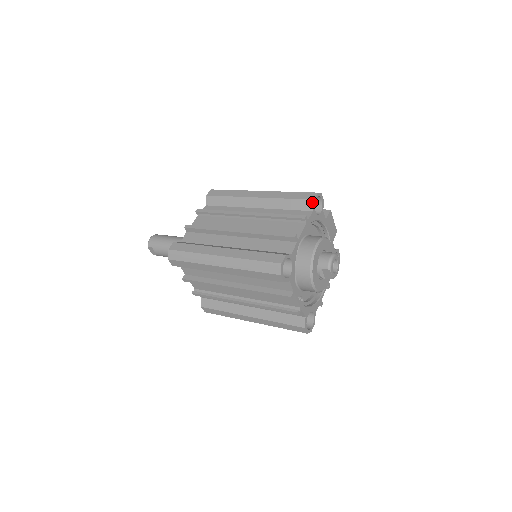
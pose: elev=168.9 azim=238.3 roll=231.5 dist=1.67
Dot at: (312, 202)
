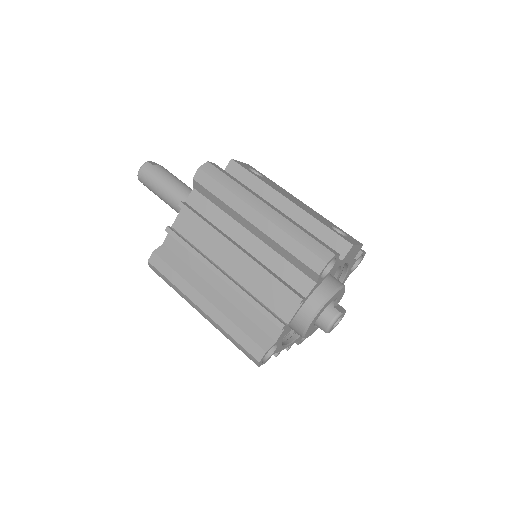
Dot at: (316, 276)
